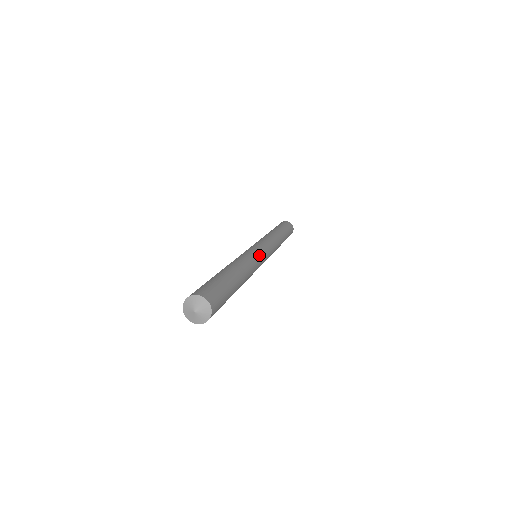
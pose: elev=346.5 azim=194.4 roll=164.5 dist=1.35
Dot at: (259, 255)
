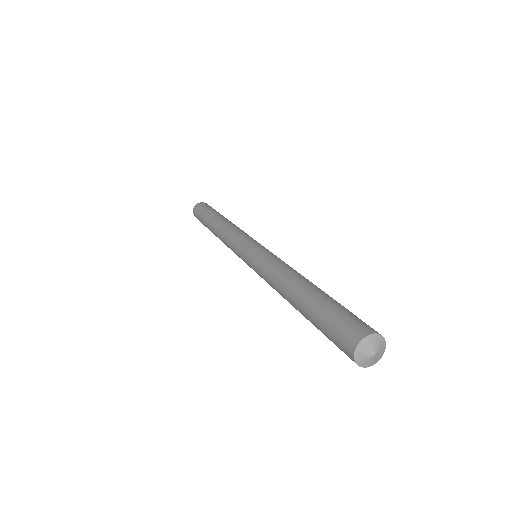
Dot at: occluded
